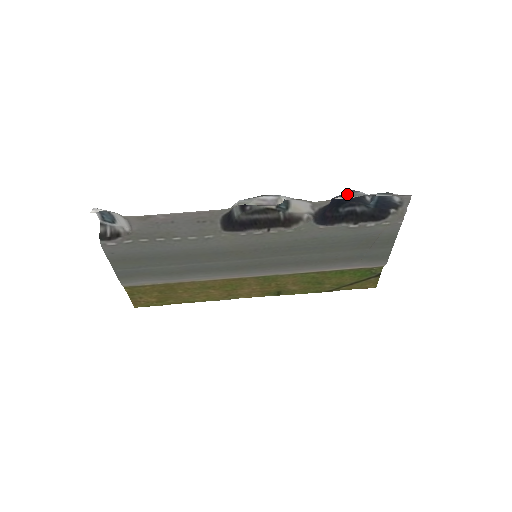
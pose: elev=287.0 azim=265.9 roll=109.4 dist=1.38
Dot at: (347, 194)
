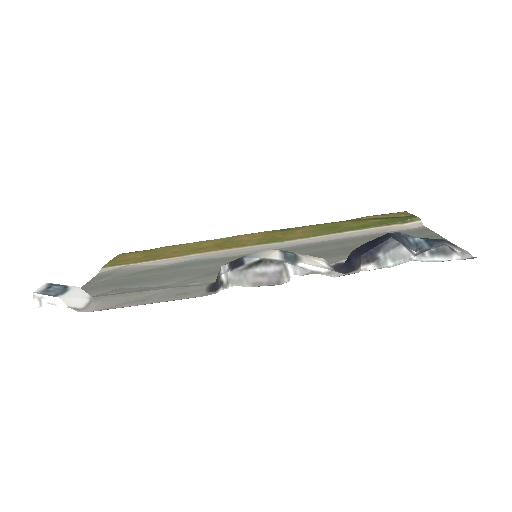
Dot at: (383, 254)
